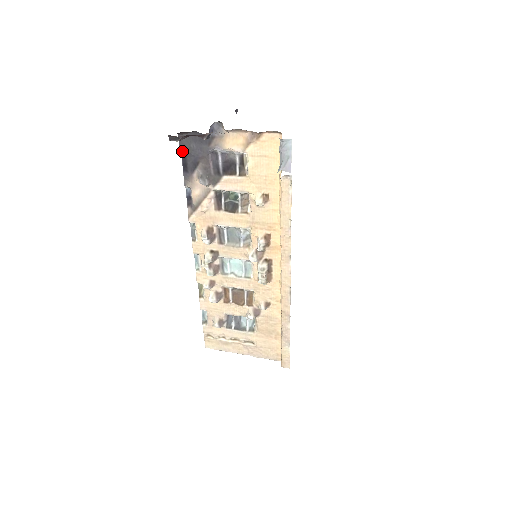
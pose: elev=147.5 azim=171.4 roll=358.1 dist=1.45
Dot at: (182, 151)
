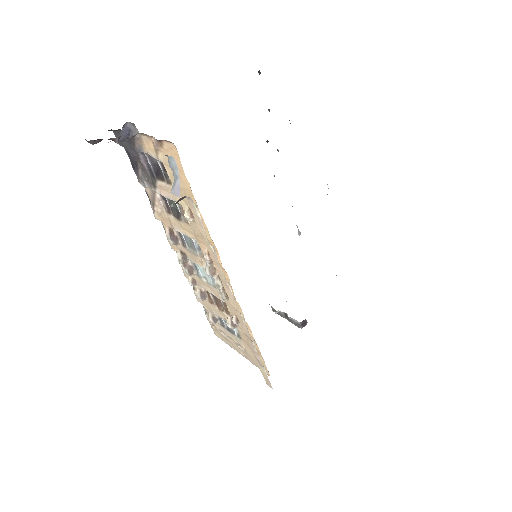
Dot at: (124, 147)
